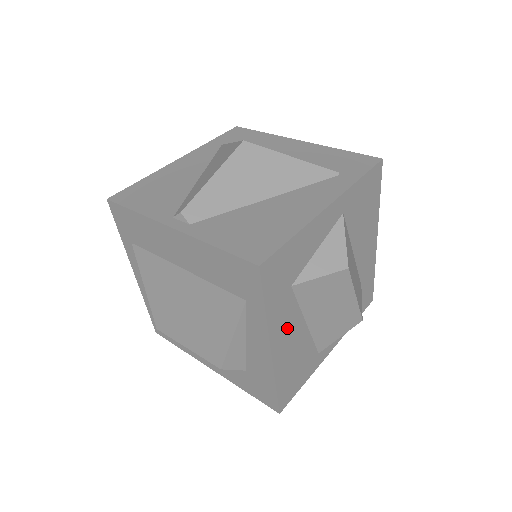
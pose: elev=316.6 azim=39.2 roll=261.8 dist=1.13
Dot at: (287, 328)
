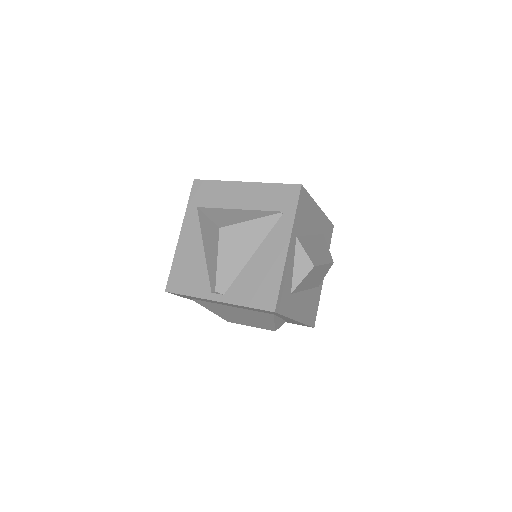
Dot at: (298, 305)
